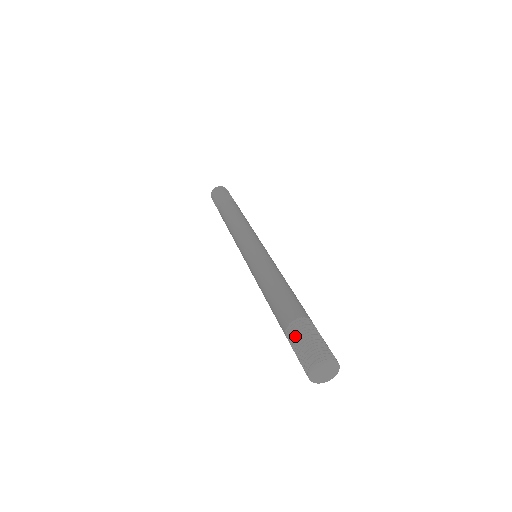
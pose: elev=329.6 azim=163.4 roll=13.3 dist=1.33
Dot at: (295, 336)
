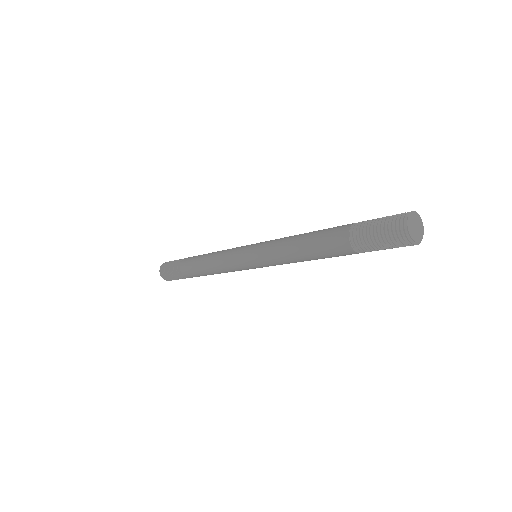
Dot at: (366, 223)
